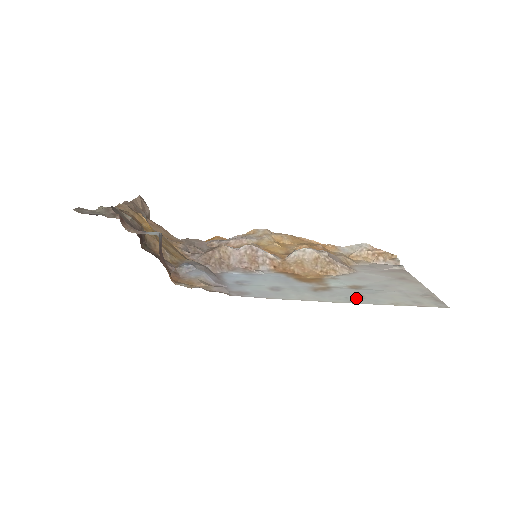
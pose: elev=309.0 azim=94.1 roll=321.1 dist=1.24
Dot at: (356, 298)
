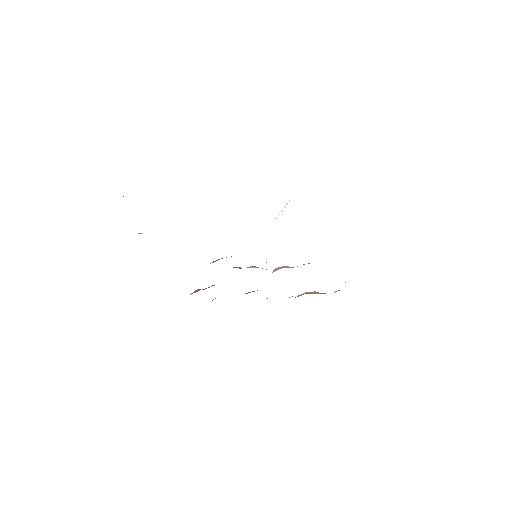
Dot at: occluded
